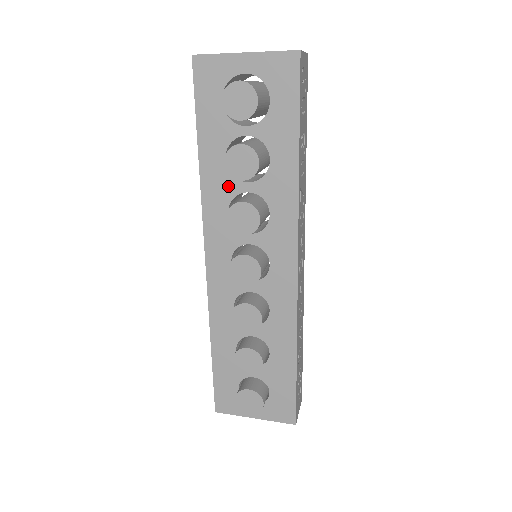
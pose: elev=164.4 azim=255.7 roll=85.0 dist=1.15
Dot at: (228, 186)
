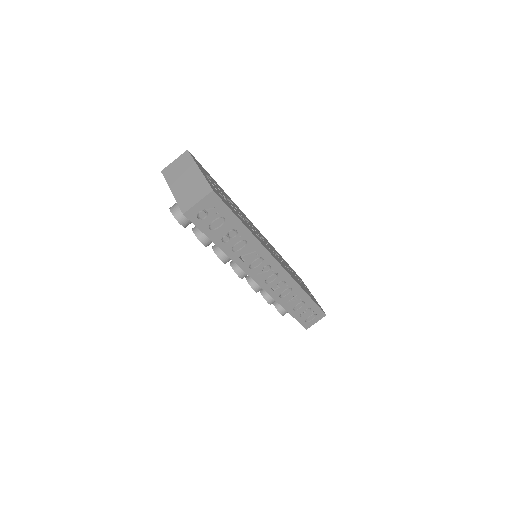
Dot at: occluded
